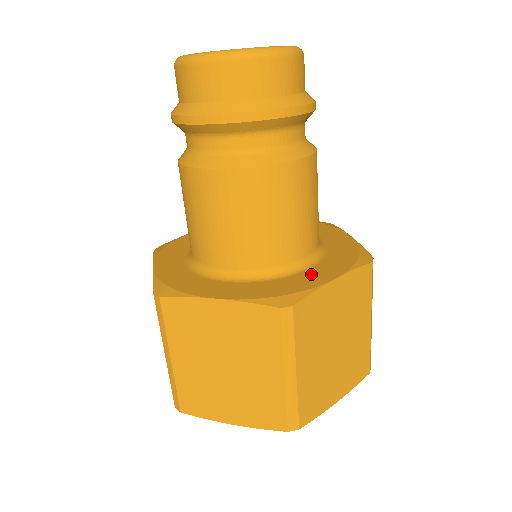
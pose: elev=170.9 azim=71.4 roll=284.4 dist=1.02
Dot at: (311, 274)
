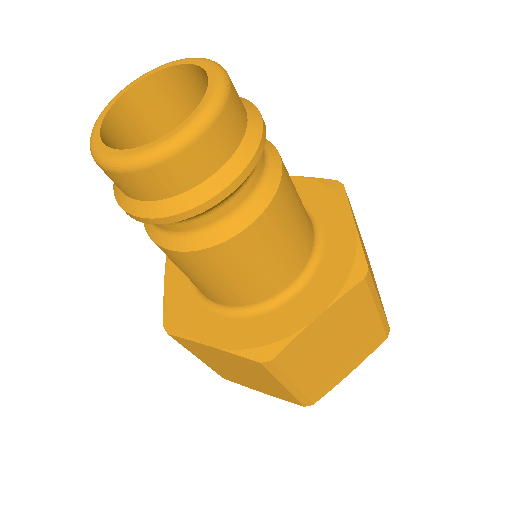
Dot at: (296, 306)
